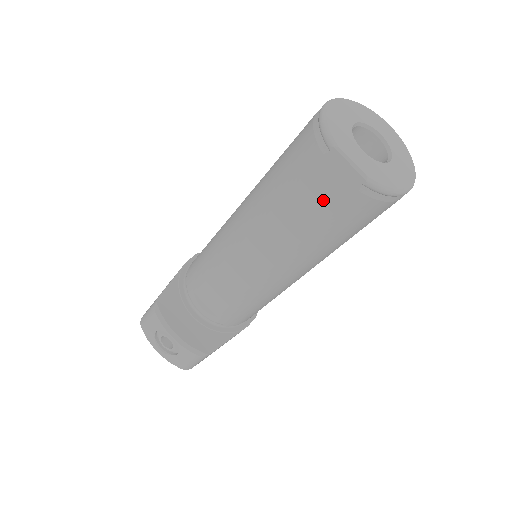
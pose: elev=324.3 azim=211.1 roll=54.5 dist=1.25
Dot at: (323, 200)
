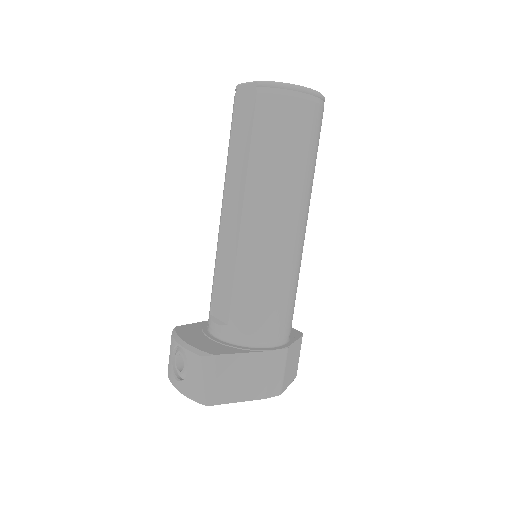
Dot at: (245, 122)
